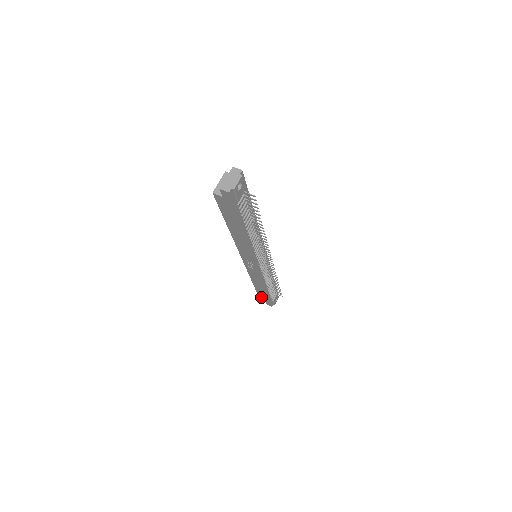
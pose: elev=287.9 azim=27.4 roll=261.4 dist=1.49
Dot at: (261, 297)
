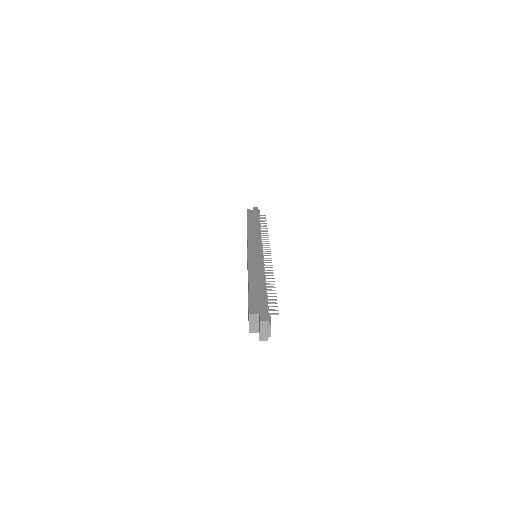
Dot at: occluded
